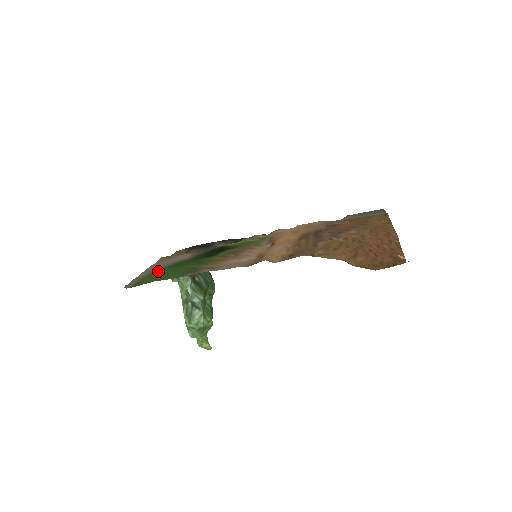
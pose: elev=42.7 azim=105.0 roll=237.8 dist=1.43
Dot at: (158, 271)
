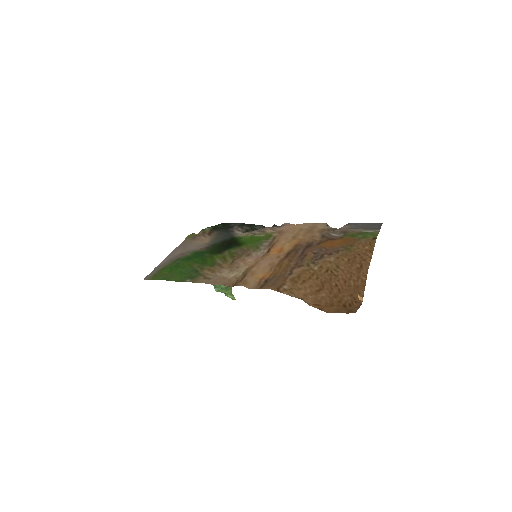
Dot at: (174, 262)
